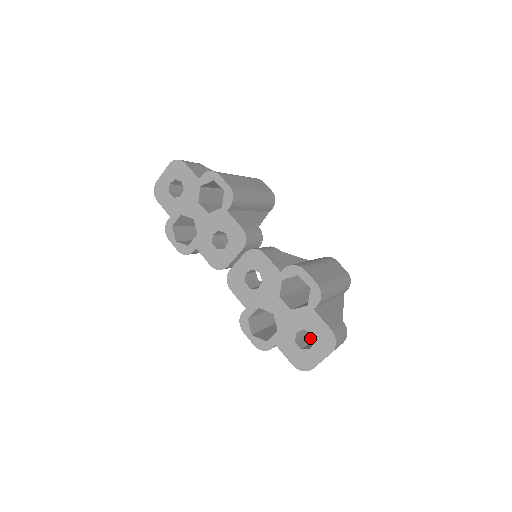
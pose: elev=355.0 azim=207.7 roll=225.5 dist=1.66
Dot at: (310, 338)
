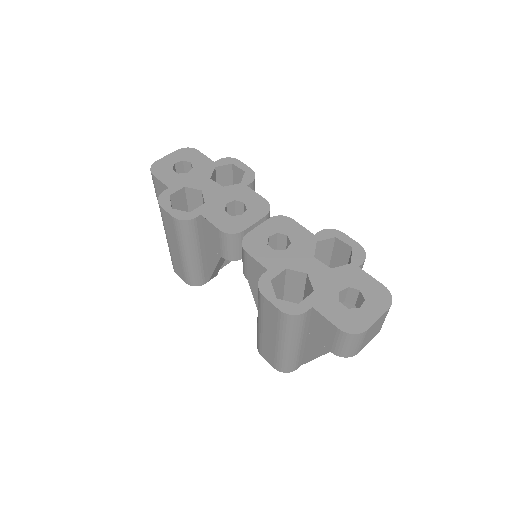
Dot at: occluded
